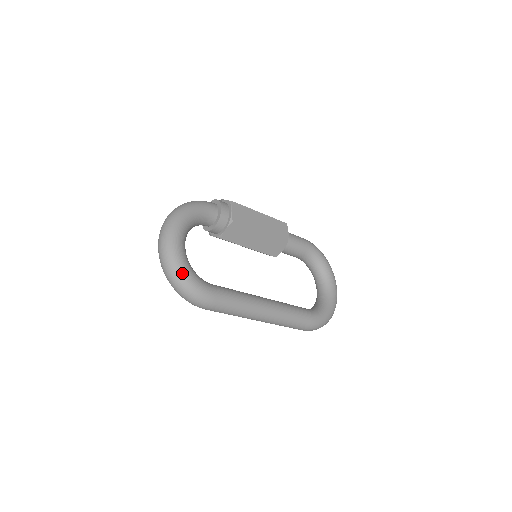
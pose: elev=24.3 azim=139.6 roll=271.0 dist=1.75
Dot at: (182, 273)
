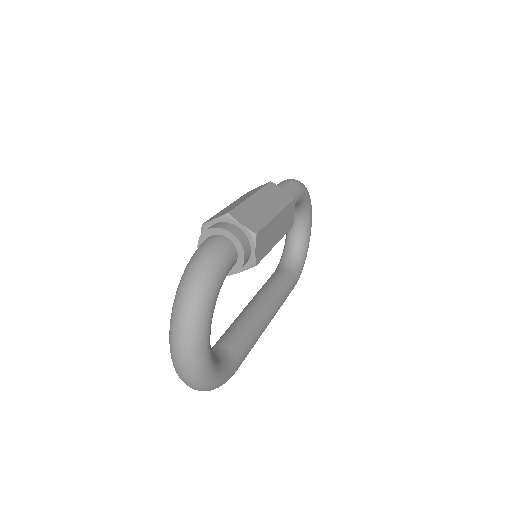
Dot at: (213, 384)
